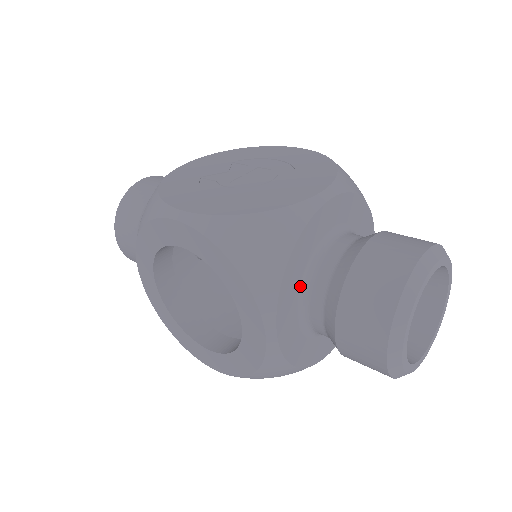
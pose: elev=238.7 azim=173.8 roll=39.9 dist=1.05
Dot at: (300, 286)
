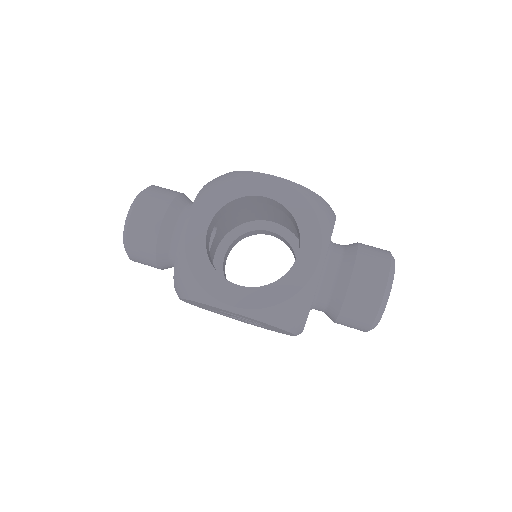
Dot at: occluded
